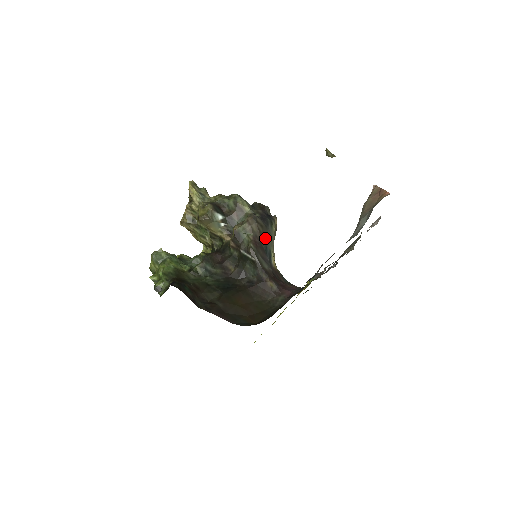
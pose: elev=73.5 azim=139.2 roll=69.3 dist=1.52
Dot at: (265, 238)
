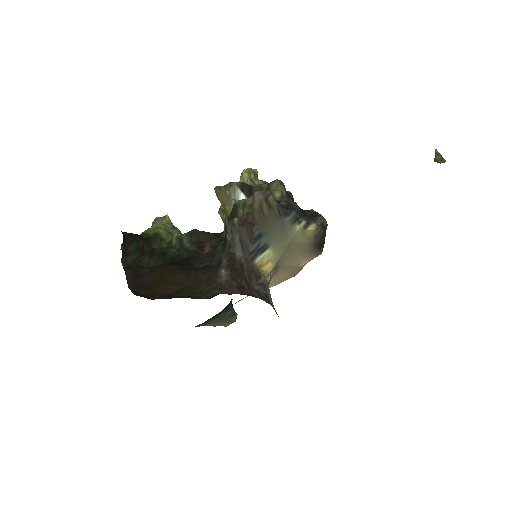
Dot at: (267, 225)
